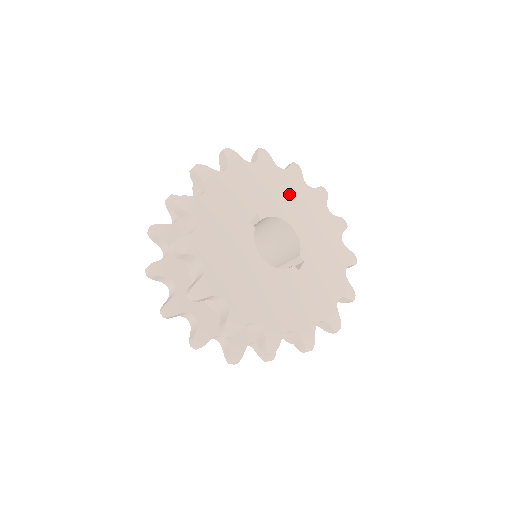
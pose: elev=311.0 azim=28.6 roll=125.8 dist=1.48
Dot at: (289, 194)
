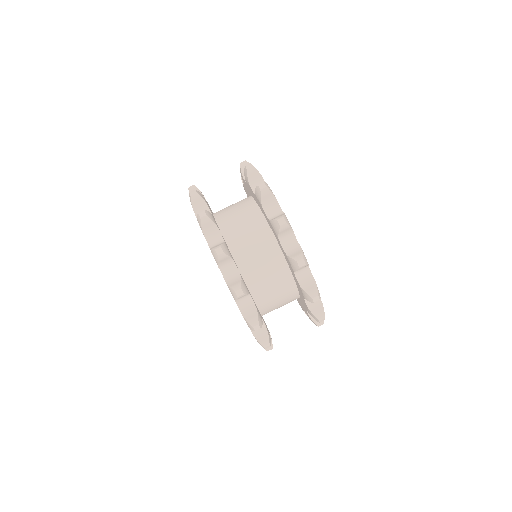
Dot at: occluded
